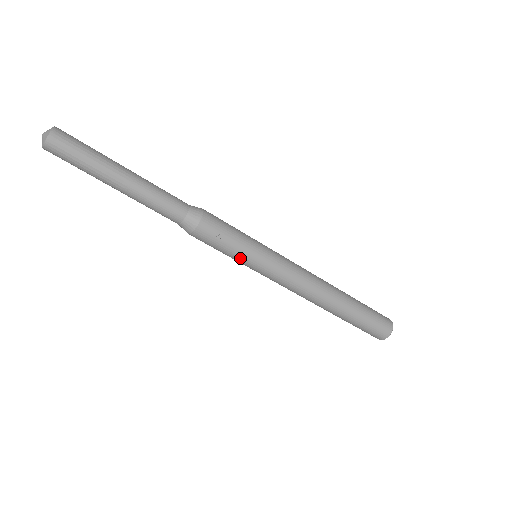
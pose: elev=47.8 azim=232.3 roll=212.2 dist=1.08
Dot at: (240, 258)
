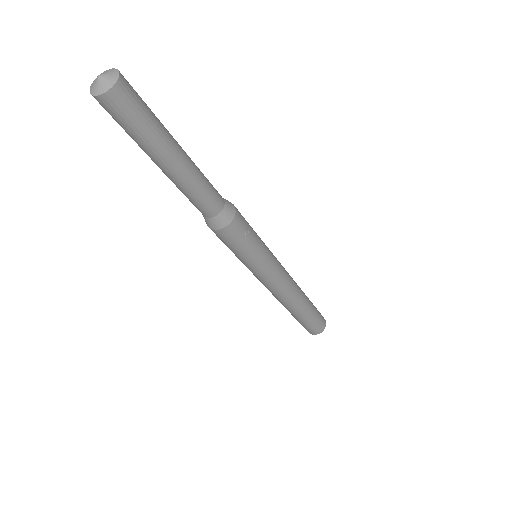
Dot at: (252, 258)
